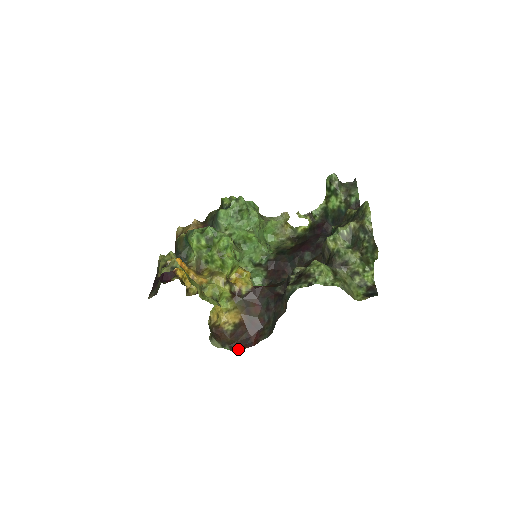
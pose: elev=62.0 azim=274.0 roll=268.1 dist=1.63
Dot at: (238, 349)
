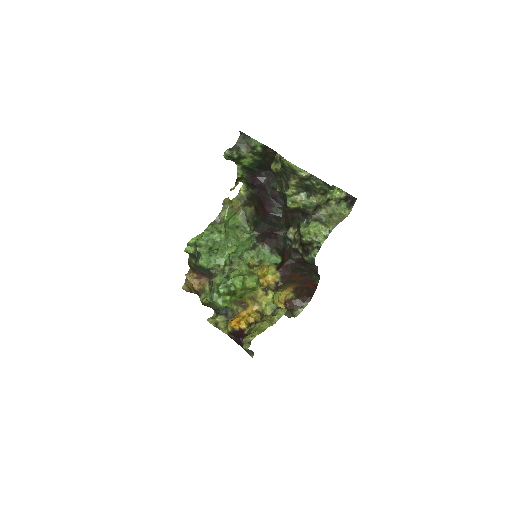
Dot at: (310, 298)
